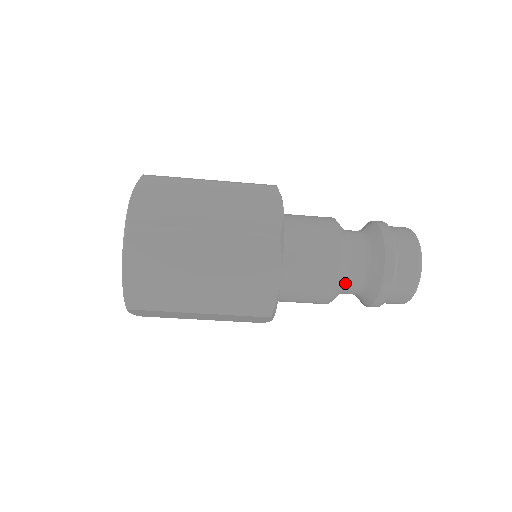
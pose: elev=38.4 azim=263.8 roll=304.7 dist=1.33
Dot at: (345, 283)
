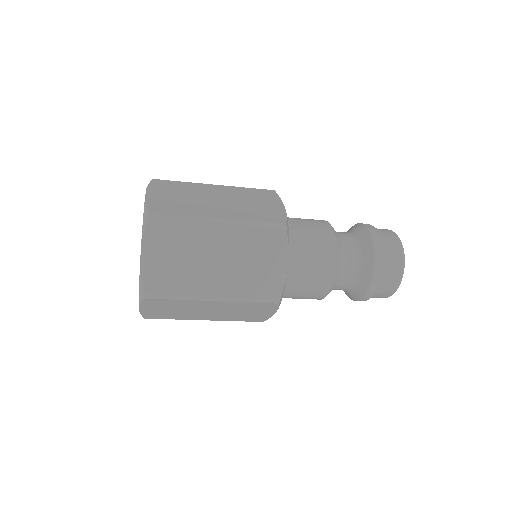
Dot at: (340, 275)
